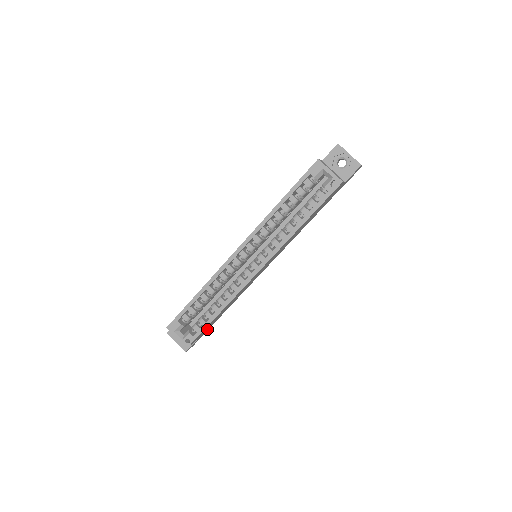
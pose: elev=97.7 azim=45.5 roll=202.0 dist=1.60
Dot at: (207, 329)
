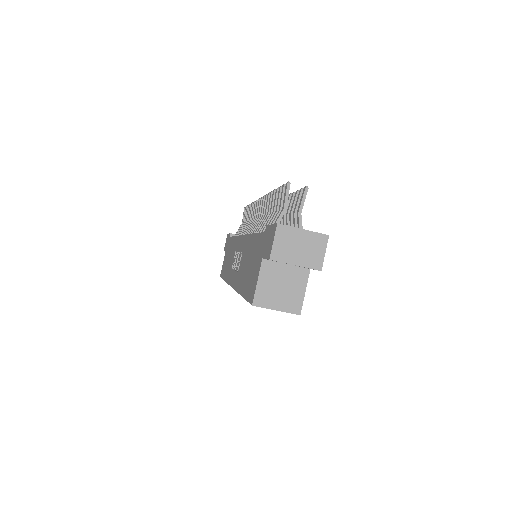
Dot at: occluded
